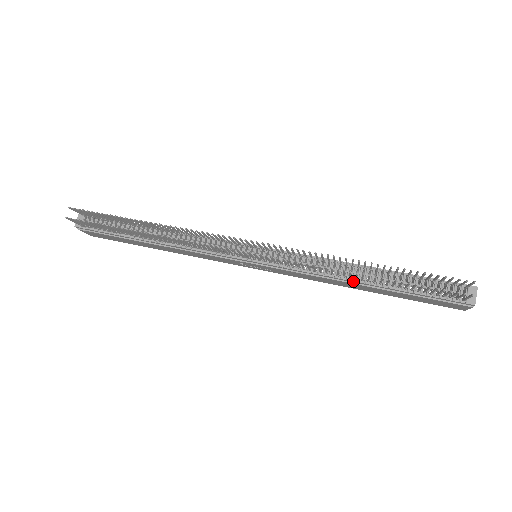
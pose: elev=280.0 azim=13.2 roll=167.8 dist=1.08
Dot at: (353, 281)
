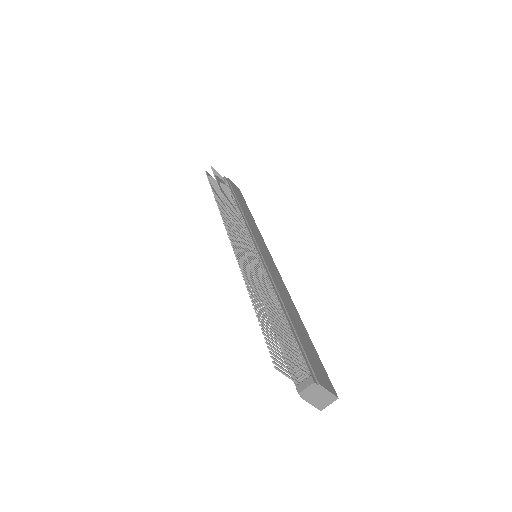
Dot at: occluded
